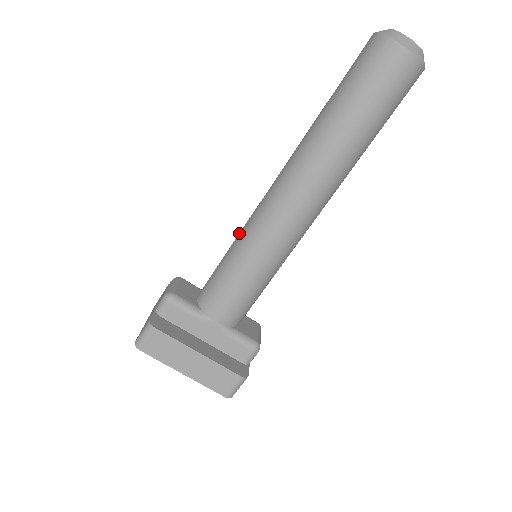
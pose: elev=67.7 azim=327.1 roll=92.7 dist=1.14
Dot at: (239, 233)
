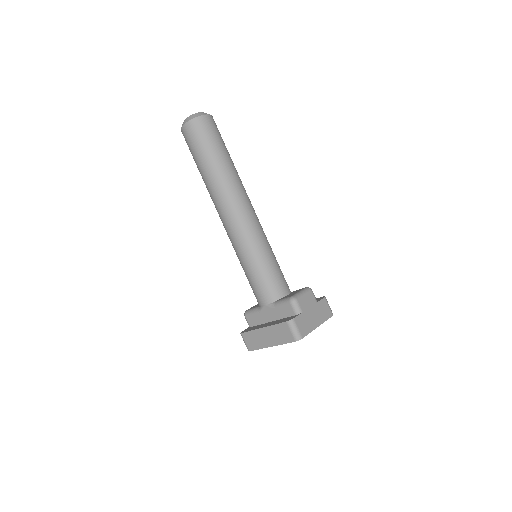
Dot at: occluded
